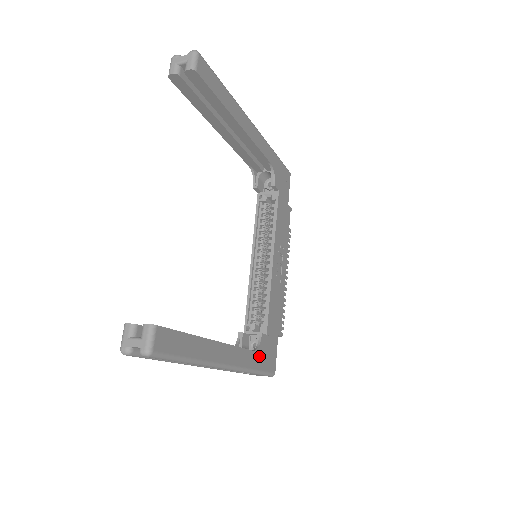
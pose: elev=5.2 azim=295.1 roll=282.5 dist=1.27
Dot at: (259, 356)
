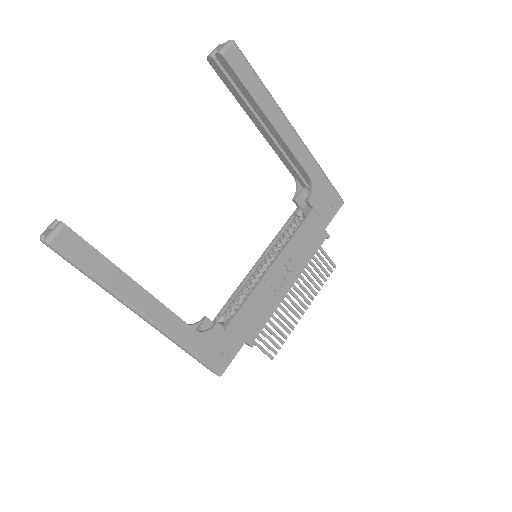
Dot at: (202, 341)
